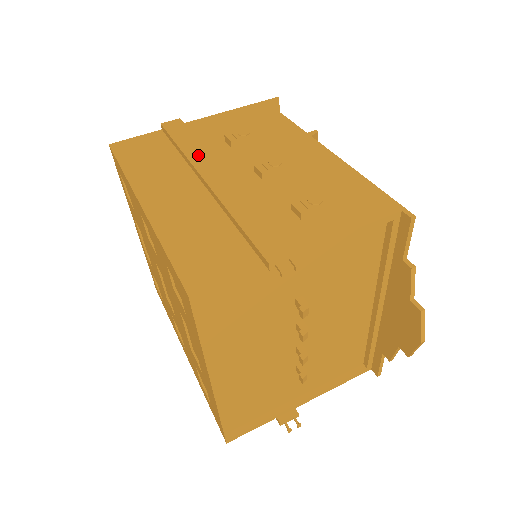
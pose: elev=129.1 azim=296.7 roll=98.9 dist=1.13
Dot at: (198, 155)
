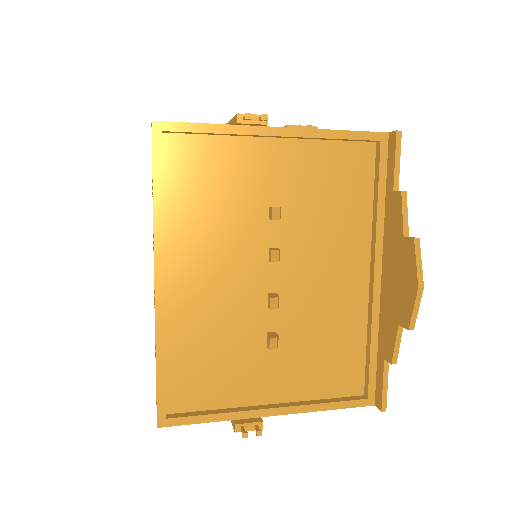
Dot at: occluded
